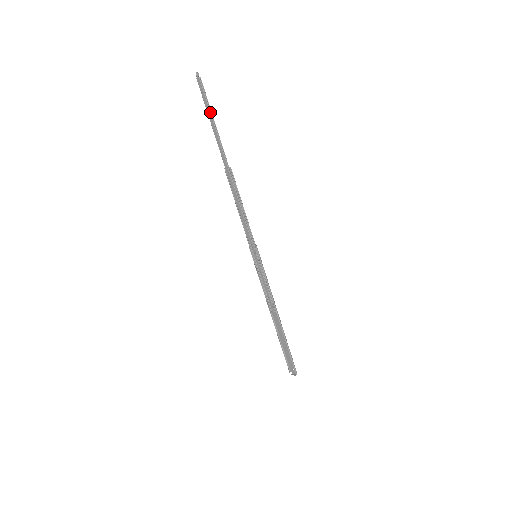
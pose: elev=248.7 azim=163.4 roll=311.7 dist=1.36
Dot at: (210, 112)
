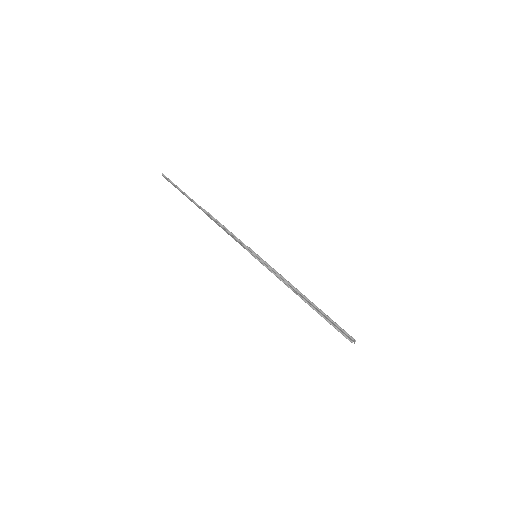
Dot at: (178, 188)
